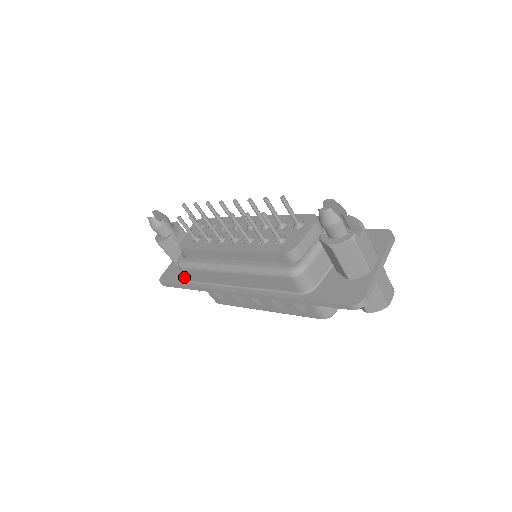
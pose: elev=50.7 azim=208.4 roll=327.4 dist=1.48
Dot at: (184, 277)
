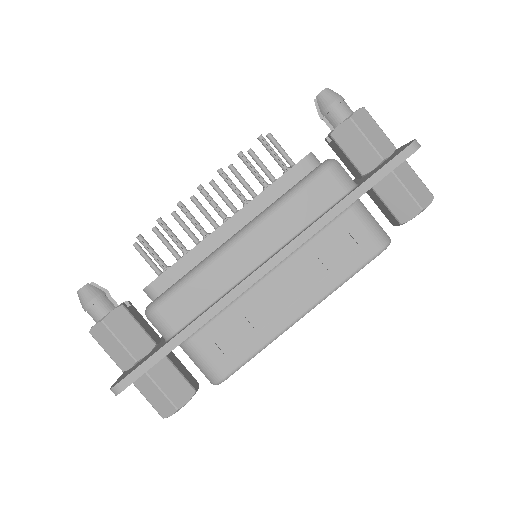
Dot at: (158, 347)
